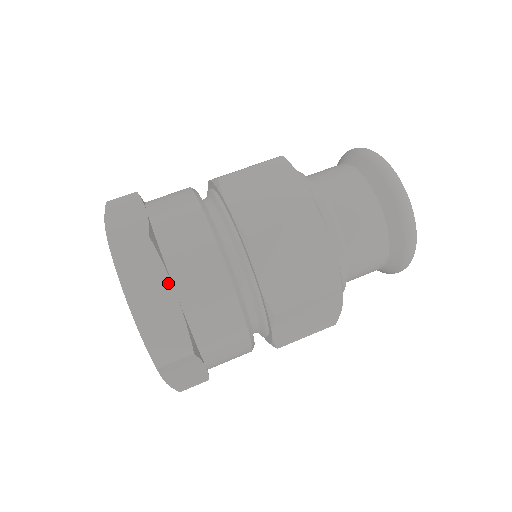
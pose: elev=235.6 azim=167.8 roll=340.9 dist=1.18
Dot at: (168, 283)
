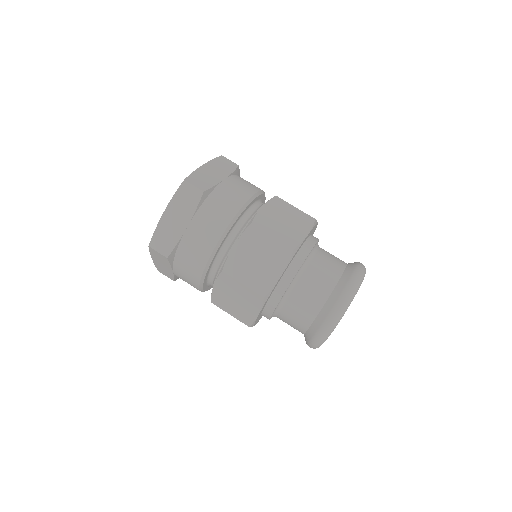
Dot at: (227, 175)
